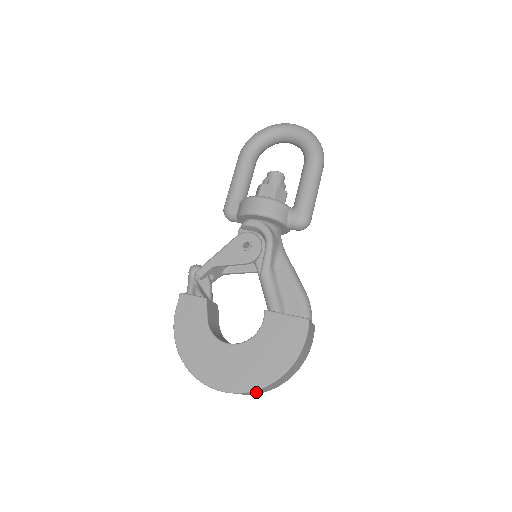
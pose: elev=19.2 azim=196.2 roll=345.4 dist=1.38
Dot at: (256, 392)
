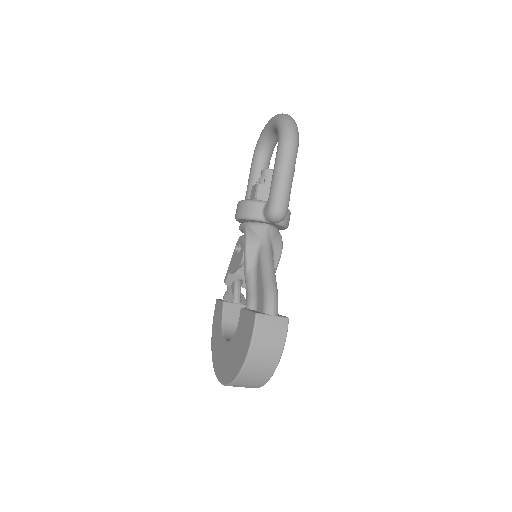
Dot at: (244, 385)
